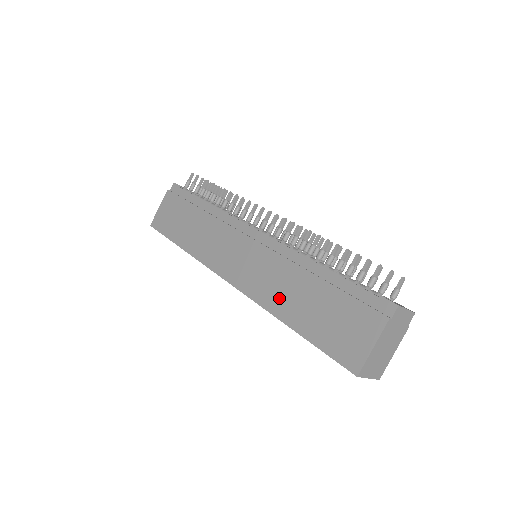
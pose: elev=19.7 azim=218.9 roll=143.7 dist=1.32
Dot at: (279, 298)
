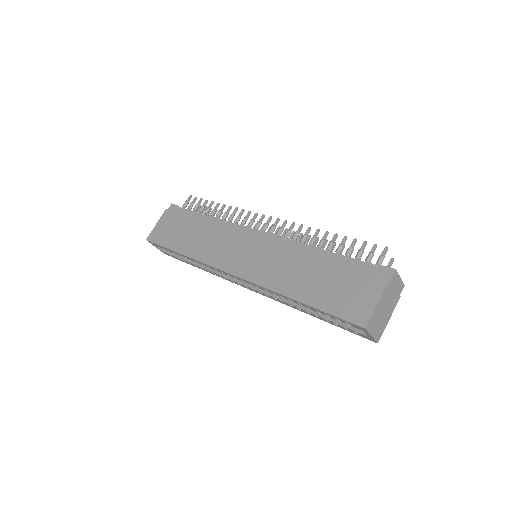
Dot at: (285, 279)
